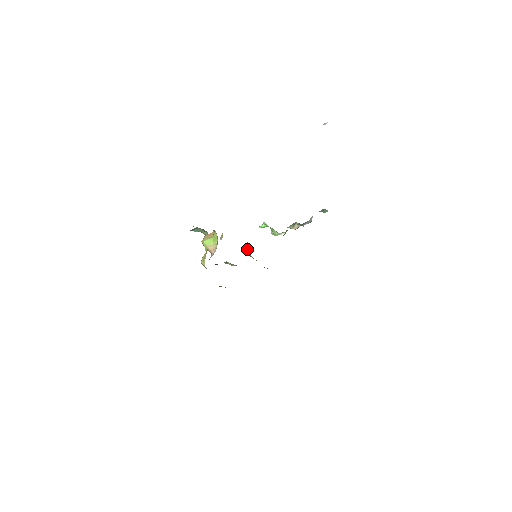
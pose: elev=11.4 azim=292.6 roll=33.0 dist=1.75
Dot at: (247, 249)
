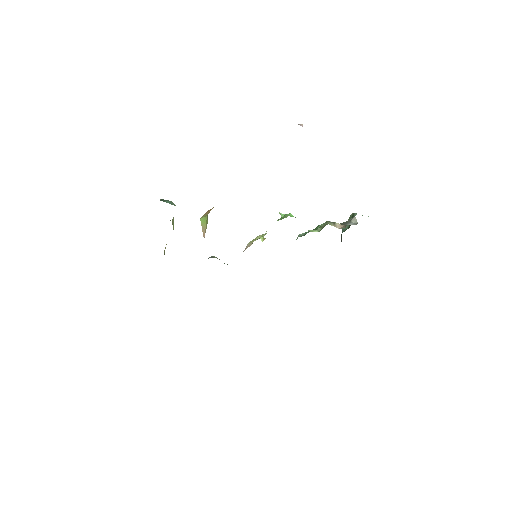
Dot at: occluded
